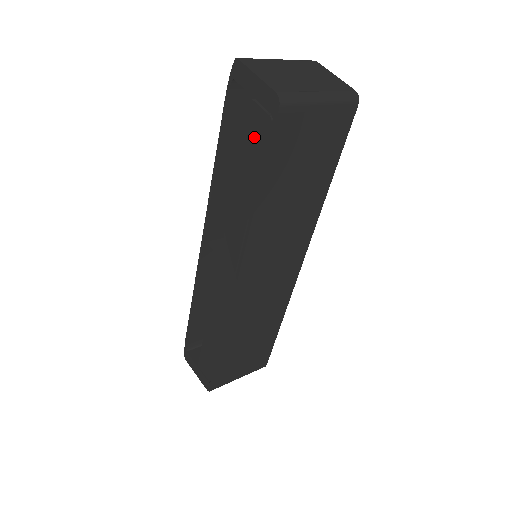
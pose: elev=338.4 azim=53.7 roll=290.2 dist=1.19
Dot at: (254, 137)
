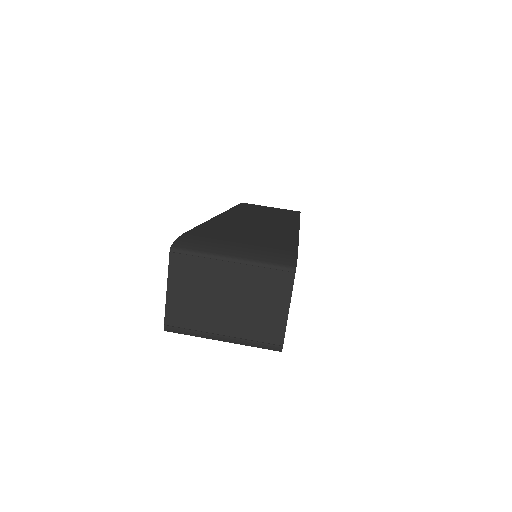
Dot at: occluded
